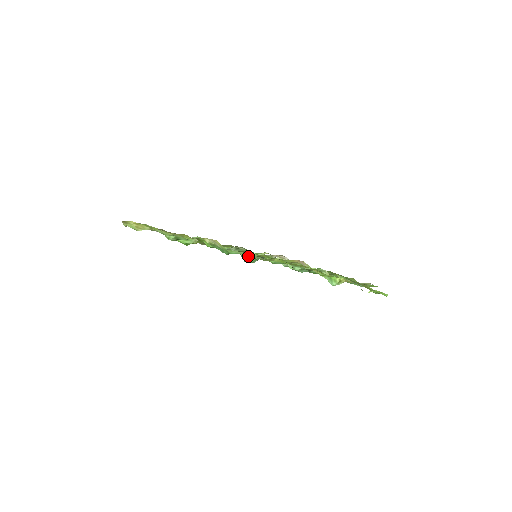
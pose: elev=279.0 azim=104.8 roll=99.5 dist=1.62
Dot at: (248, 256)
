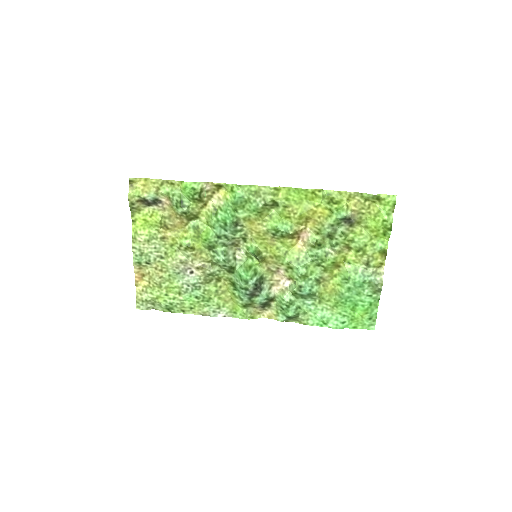
Dot at: (246, 268)
